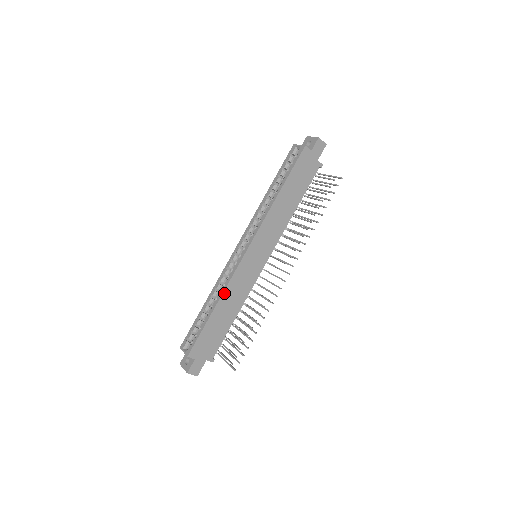
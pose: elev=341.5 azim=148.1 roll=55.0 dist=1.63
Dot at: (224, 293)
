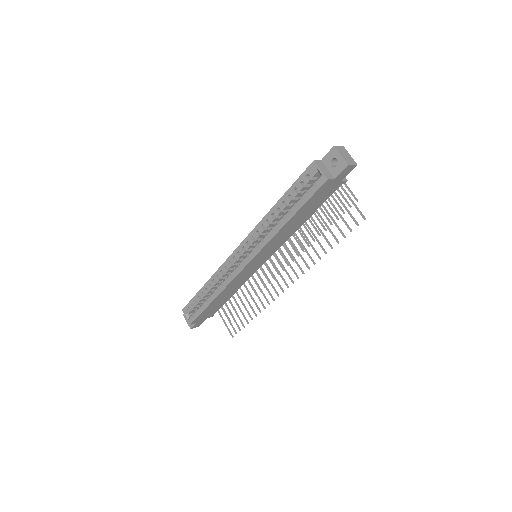
Dot at: (222, 291)
